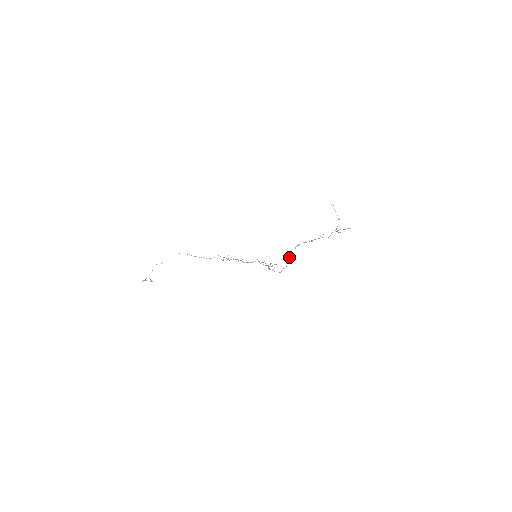
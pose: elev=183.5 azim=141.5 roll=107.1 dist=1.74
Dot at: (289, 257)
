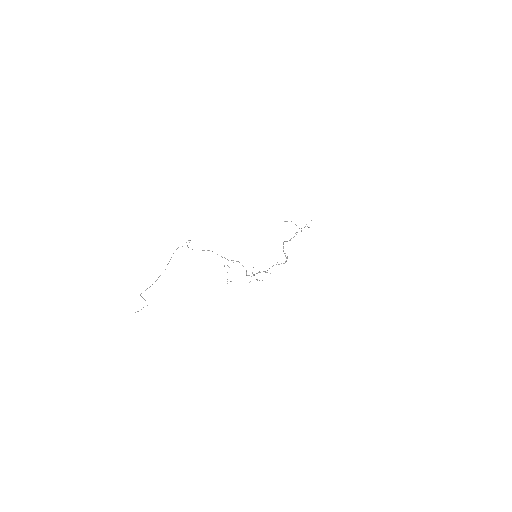
Dot at: (283, 251)
